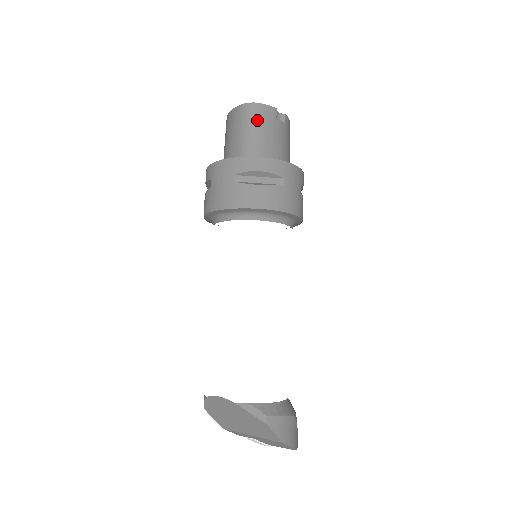
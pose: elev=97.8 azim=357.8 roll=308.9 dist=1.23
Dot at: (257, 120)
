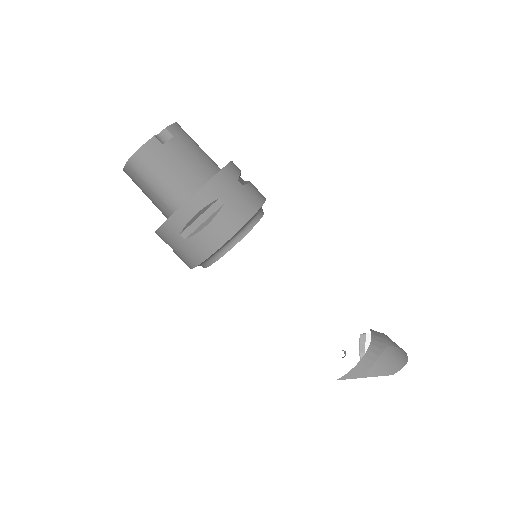
Dot at: (151, 167)
